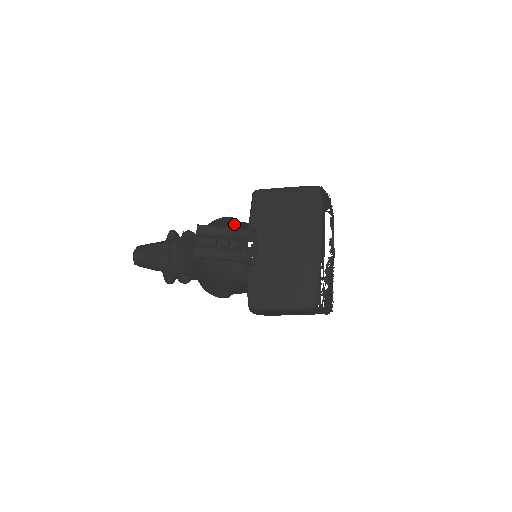
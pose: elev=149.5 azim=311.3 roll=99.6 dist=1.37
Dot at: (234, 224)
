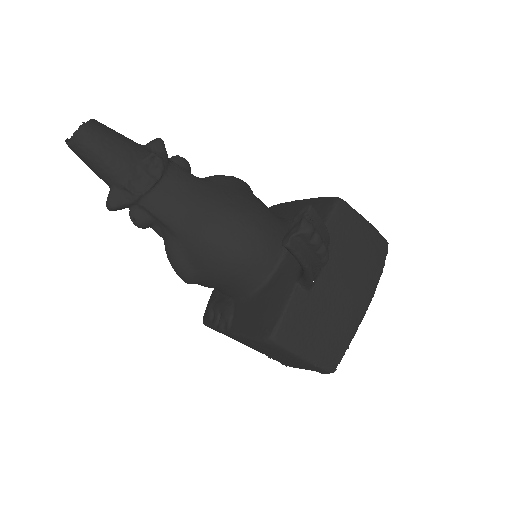
Dot at: (265, 205)
